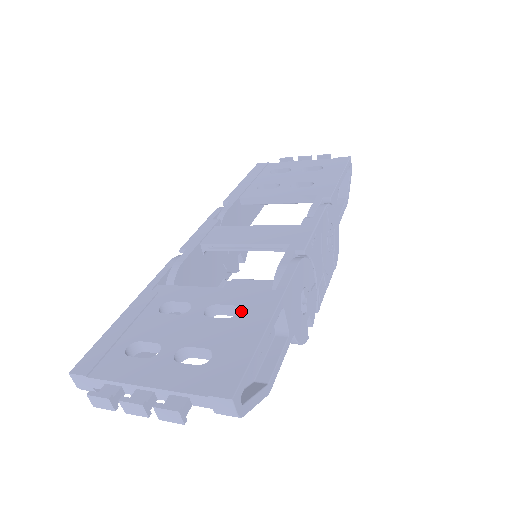
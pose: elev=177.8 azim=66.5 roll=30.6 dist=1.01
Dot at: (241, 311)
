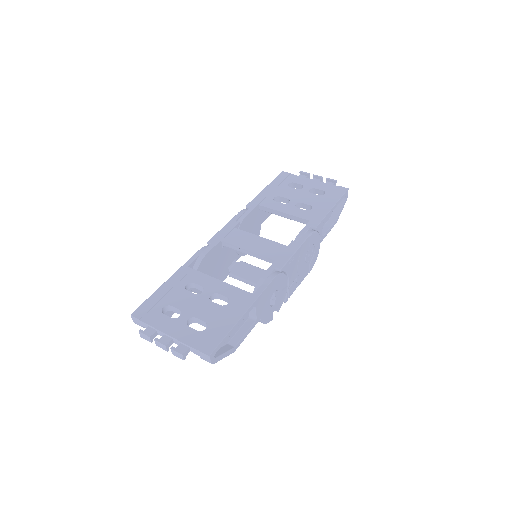
Dot at: (230, 303)
